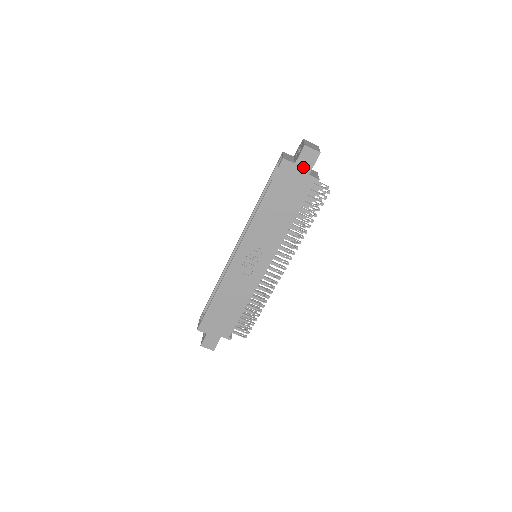
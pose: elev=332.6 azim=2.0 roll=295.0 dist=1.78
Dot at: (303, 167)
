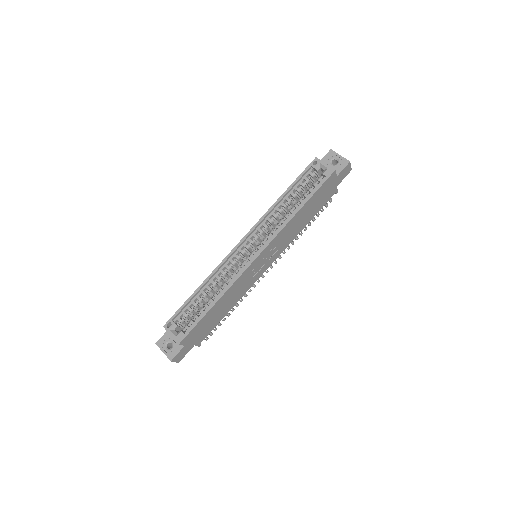
Dot at: (338, 180)
